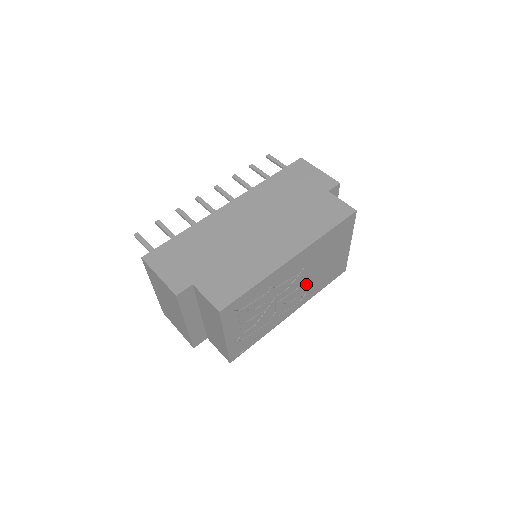
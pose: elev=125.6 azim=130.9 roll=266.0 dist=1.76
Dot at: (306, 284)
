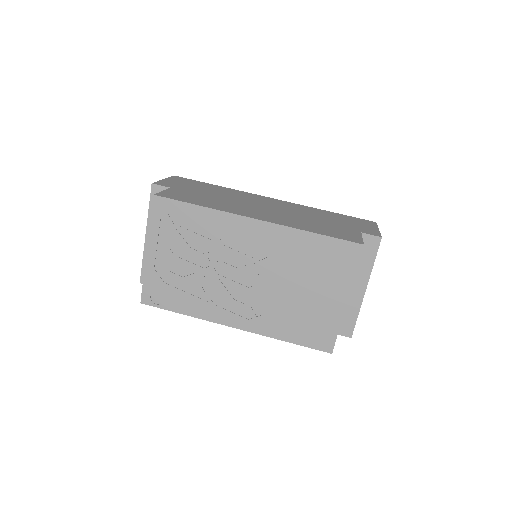
Dot at: (265, 297)
